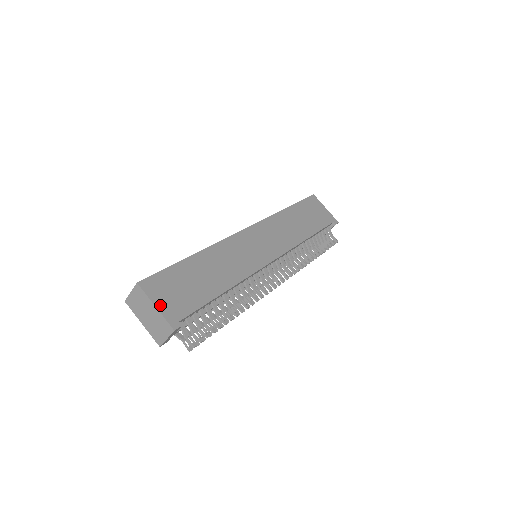
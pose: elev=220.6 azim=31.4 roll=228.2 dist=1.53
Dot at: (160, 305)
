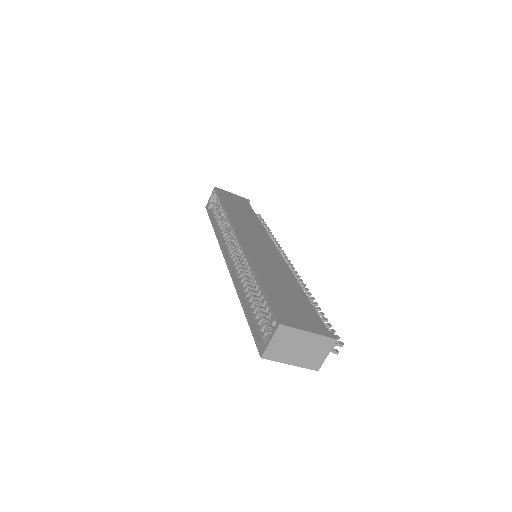
Dot at: (308, 329)
